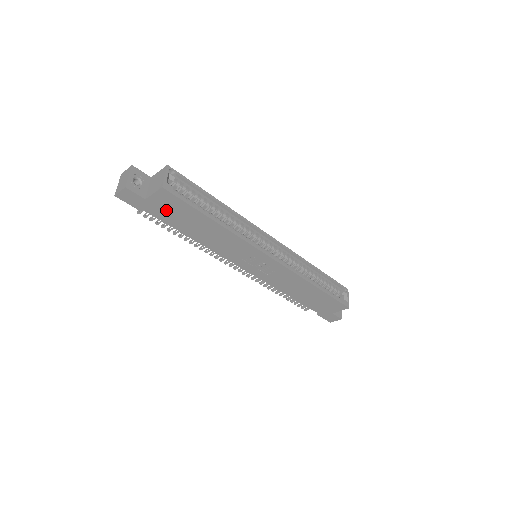
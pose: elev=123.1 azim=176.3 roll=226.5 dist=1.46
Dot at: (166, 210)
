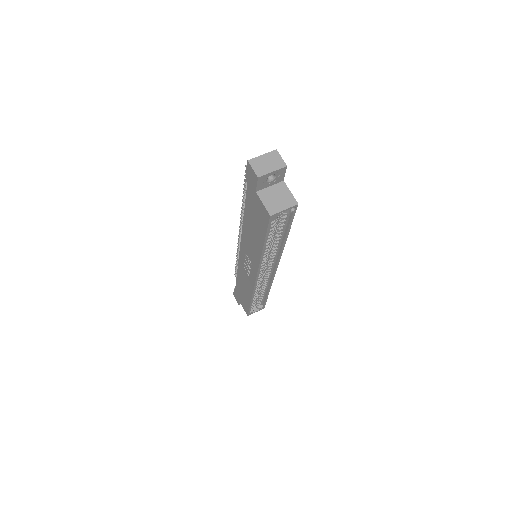
Dot at: (255, 207)
